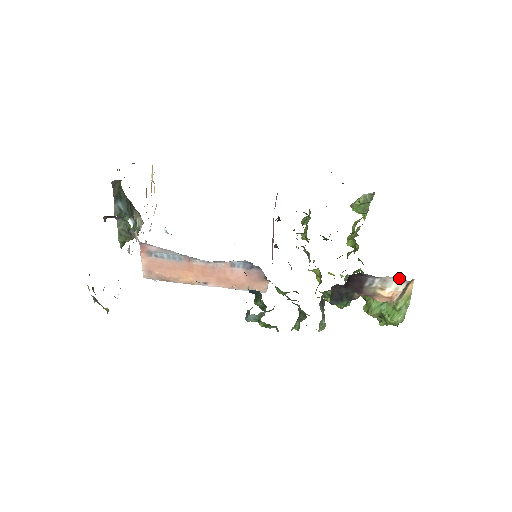
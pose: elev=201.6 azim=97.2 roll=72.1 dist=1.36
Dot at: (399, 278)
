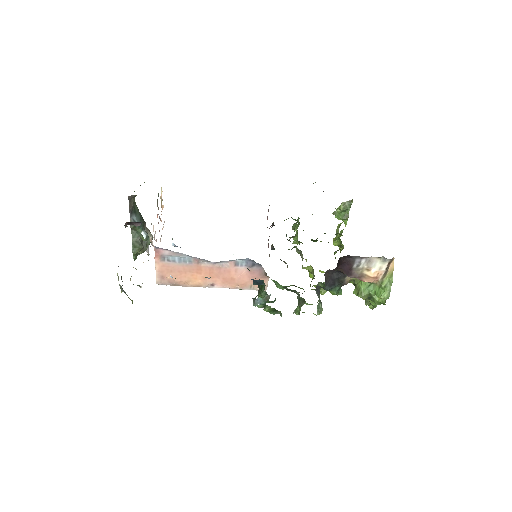
Dot at: (381, 258)
